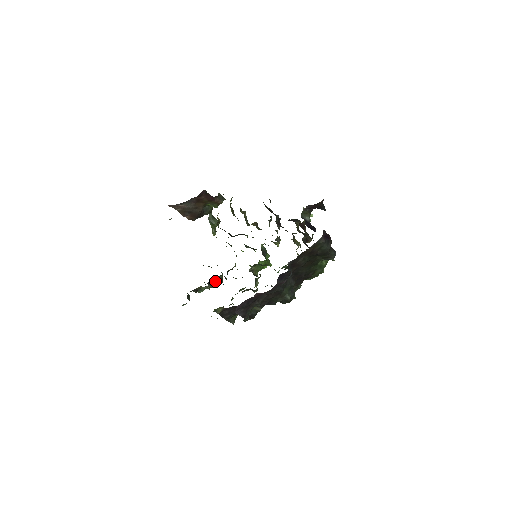
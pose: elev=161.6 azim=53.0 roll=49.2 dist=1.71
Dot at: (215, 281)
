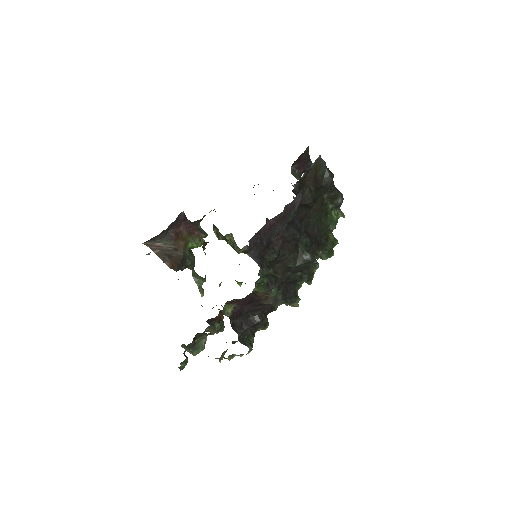
Dot at: (215, 324)
